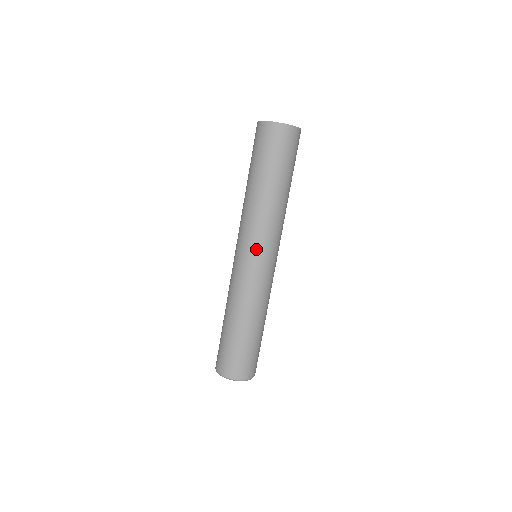
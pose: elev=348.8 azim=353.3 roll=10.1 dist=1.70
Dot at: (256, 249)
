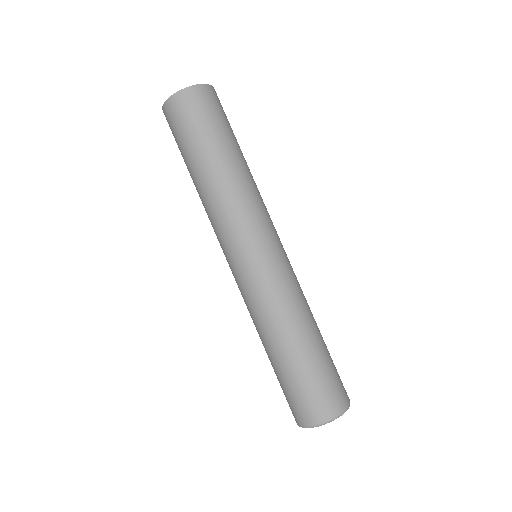
Dot at: (227, 252)
